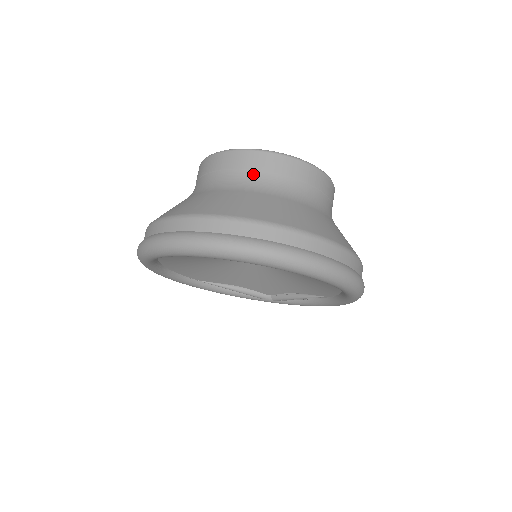
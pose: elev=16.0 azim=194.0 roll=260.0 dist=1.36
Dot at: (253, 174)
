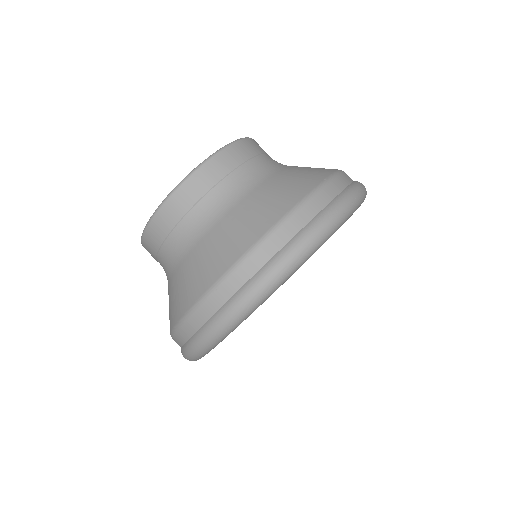
Dot at: (231, 179)
